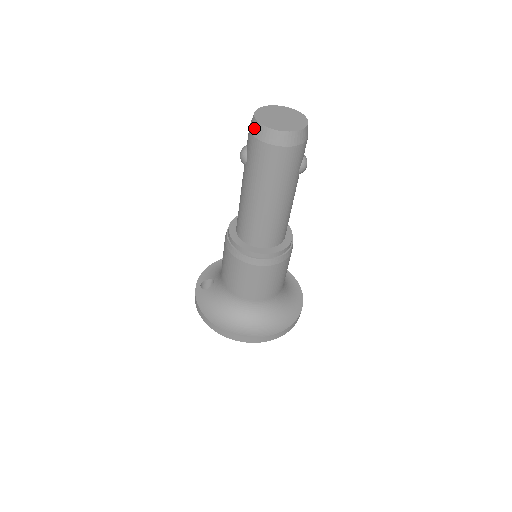
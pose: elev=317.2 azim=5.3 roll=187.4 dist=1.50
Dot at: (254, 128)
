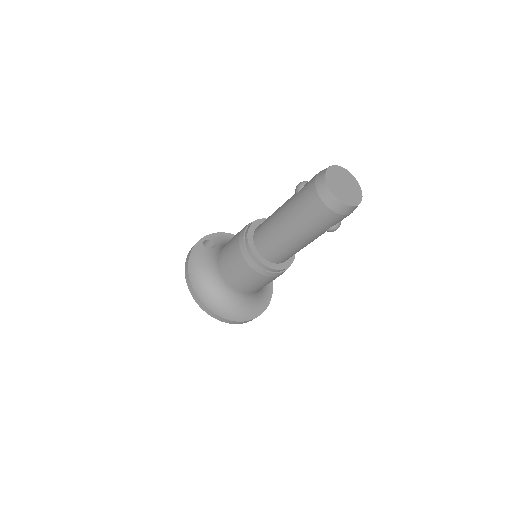
Dot at: (320, 177)
